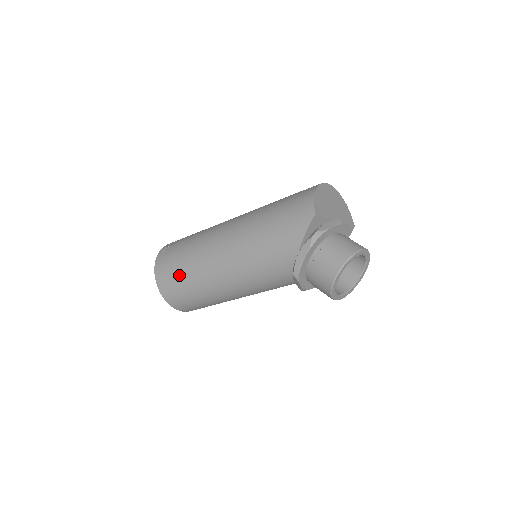
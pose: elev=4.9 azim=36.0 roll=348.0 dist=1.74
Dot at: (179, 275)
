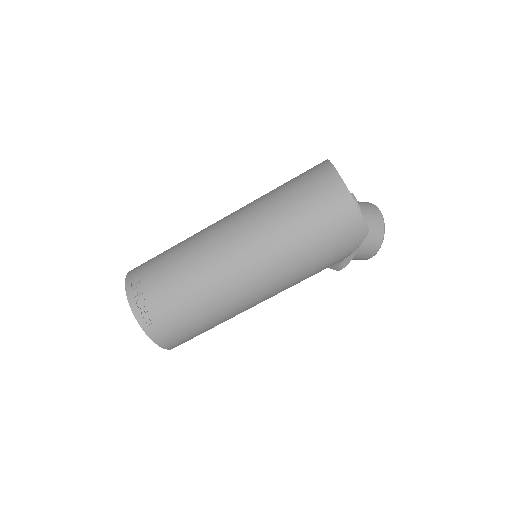
Dot at: (199, 331)
